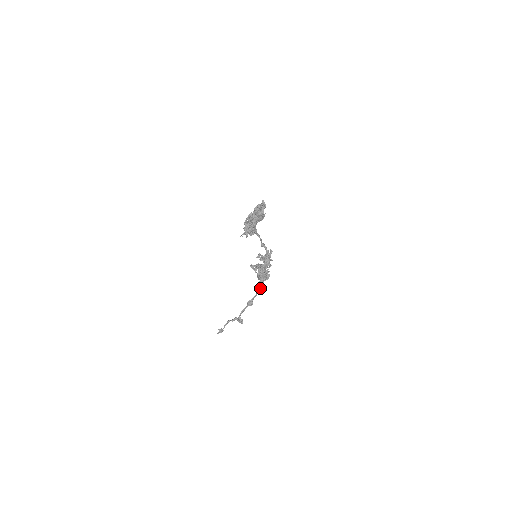
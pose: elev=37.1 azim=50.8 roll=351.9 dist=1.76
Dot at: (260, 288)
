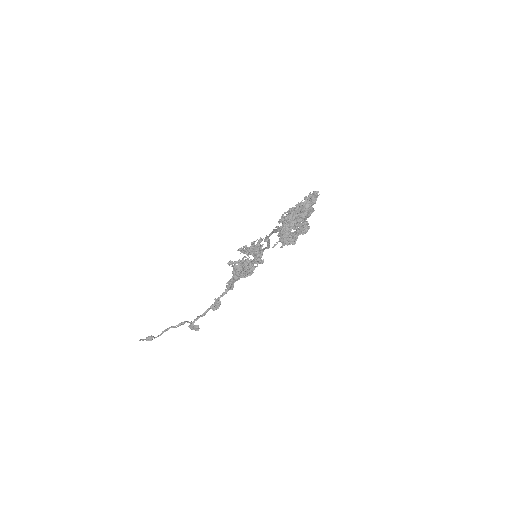
Dot at: (233, 286)
